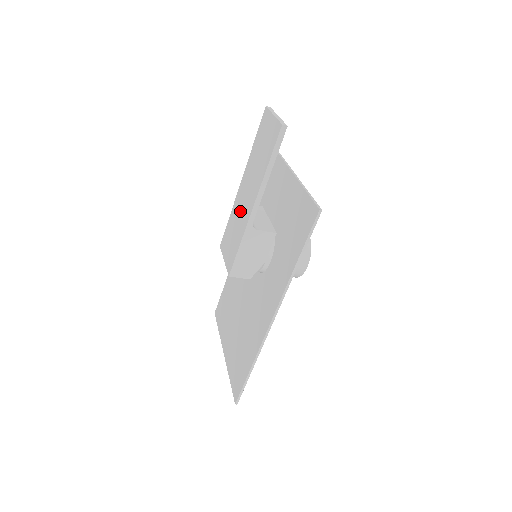
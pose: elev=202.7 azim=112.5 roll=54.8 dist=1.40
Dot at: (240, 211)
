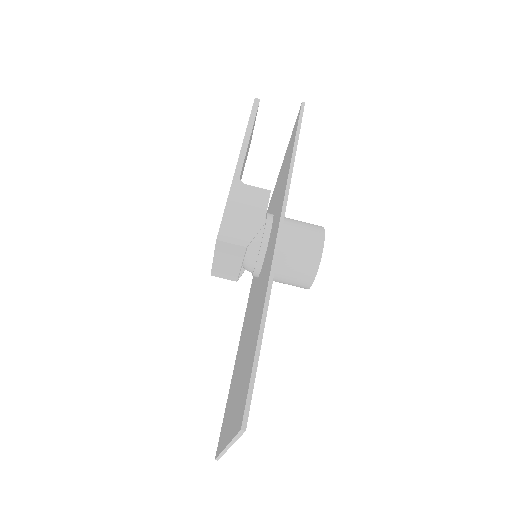
Dot at: occluded
